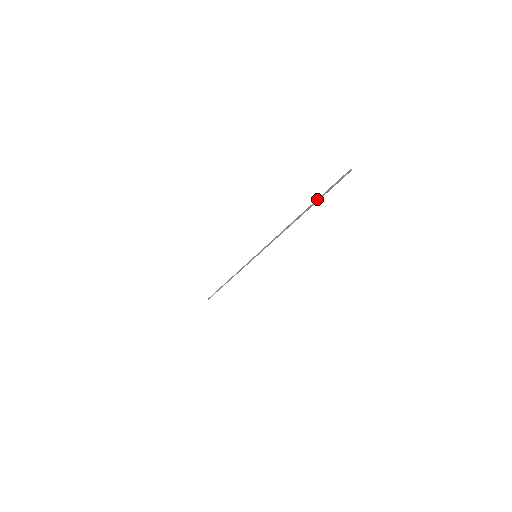
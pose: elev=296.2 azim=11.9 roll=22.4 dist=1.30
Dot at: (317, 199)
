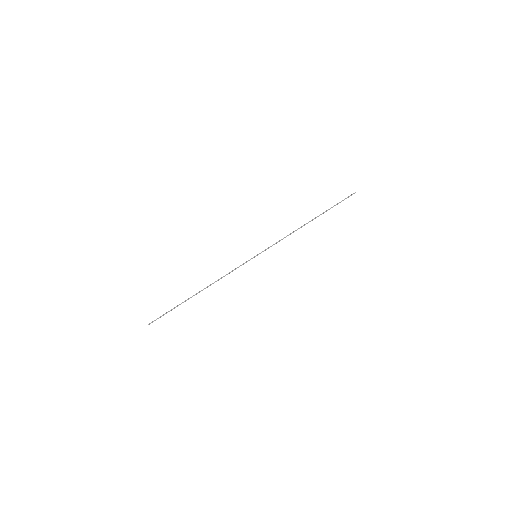
Dot at: occluded
